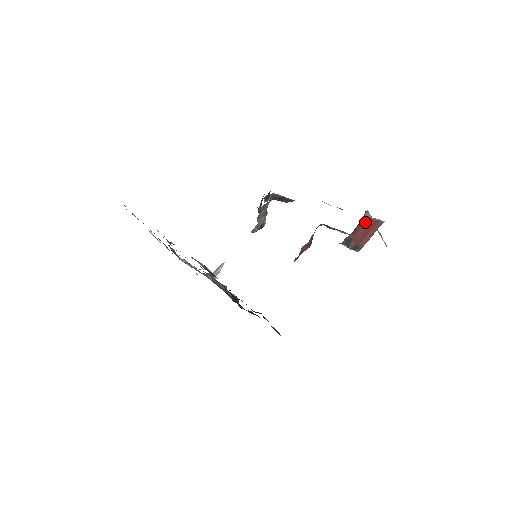
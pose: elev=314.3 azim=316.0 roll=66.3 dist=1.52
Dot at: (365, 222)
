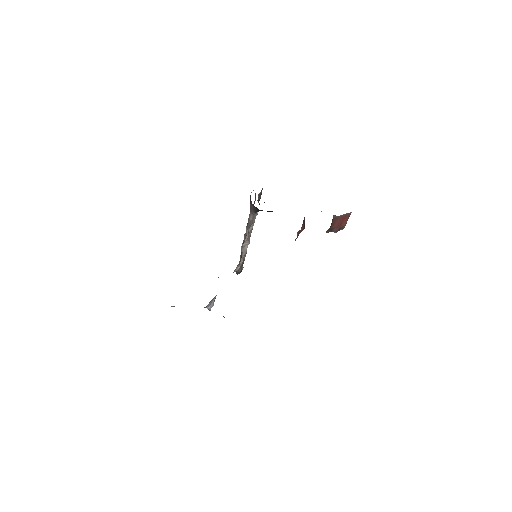
Dot at: (337, 219)
